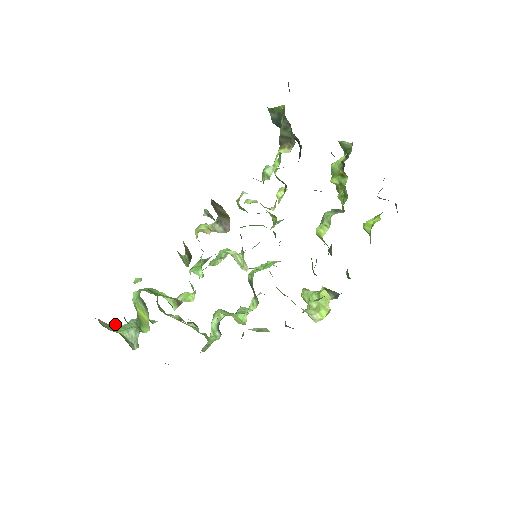
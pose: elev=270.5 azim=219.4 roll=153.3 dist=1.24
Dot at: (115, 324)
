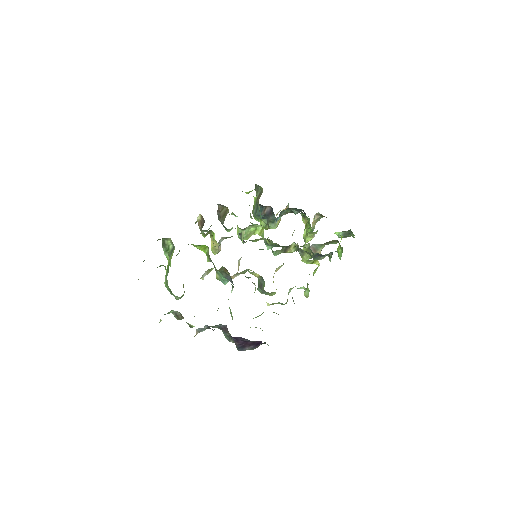
Dot at: occluded
